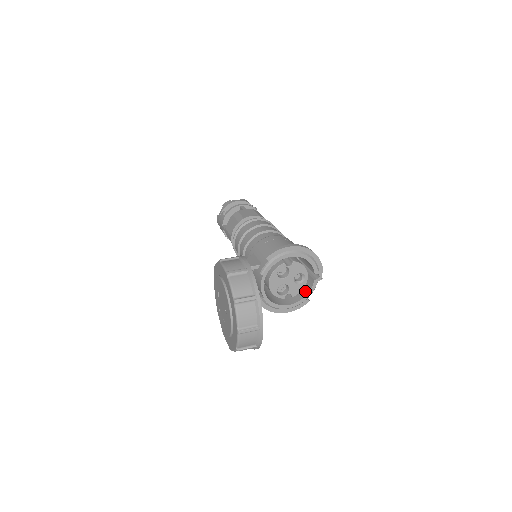
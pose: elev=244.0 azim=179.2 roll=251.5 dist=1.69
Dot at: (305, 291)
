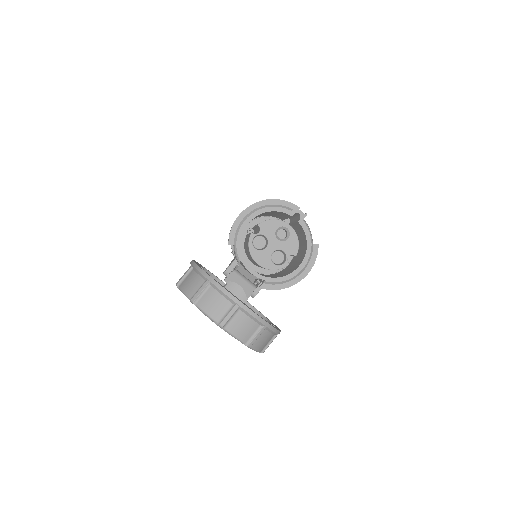
Dot at: (304, 240)
